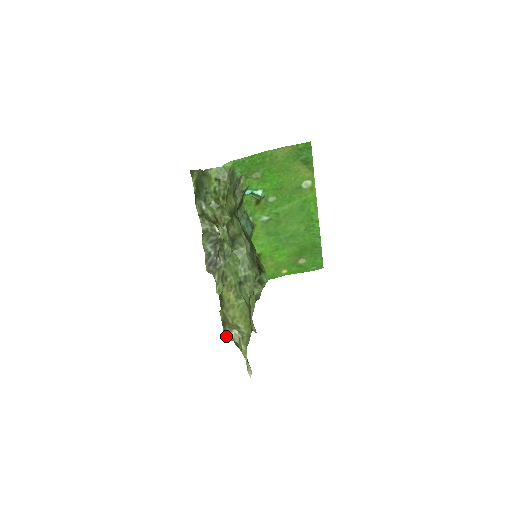
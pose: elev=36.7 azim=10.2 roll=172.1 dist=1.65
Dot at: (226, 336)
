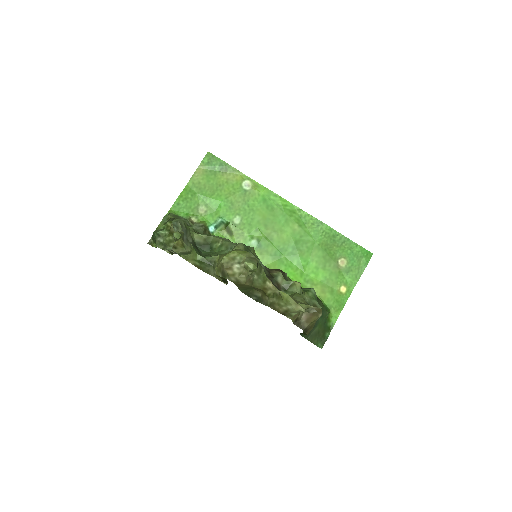
Dot at: (234, 281)
